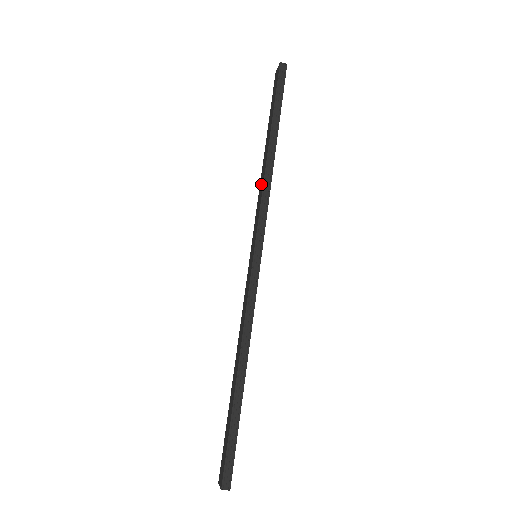
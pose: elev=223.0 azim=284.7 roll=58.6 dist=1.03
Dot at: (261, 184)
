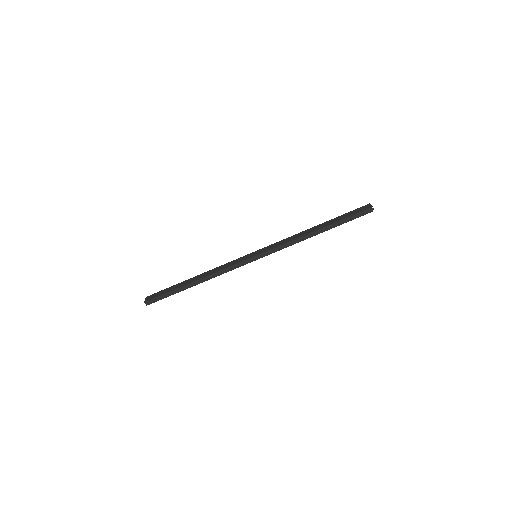
Dot at: (296, 236)
